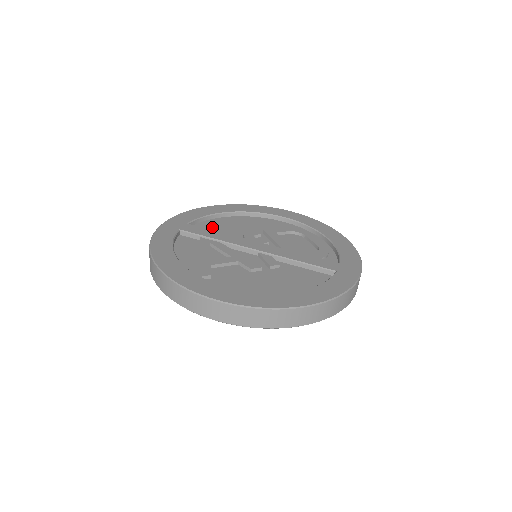
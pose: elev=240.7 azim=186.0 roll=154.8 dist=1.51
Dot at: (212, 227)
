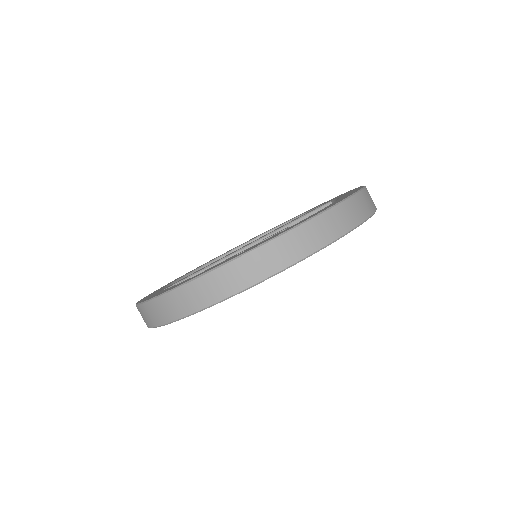
Dot at: occluded
